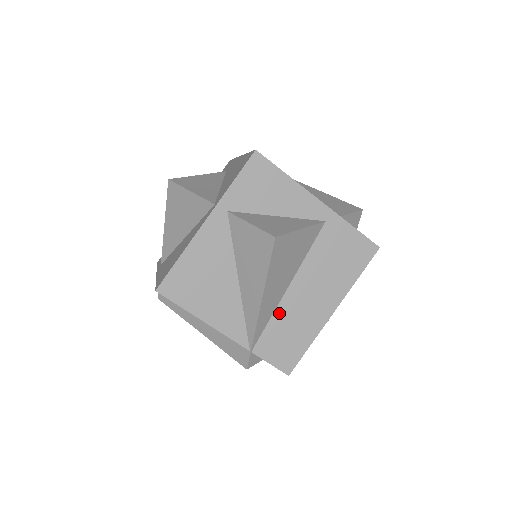
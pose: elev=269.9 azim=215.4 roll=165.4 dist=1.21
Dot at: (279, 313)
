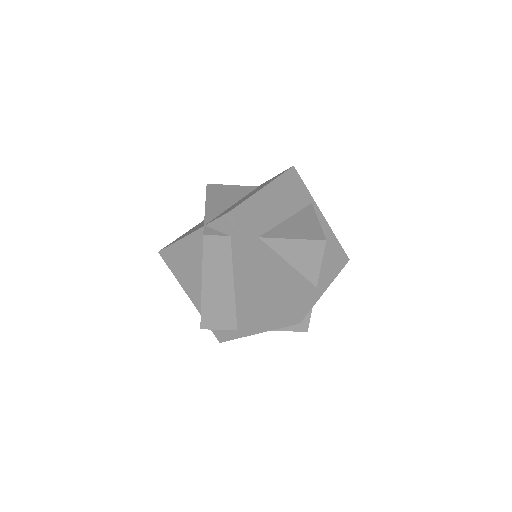
Dot at: occluded
